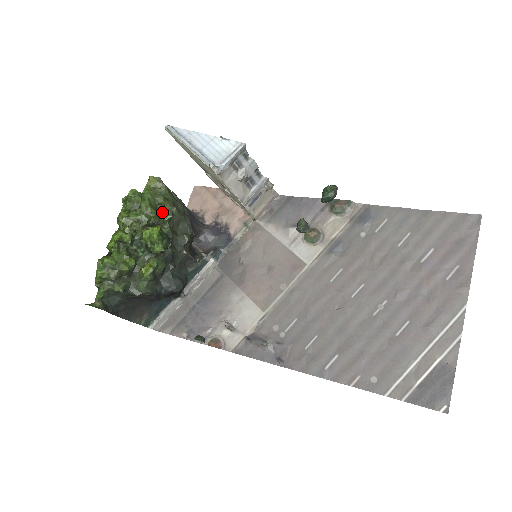
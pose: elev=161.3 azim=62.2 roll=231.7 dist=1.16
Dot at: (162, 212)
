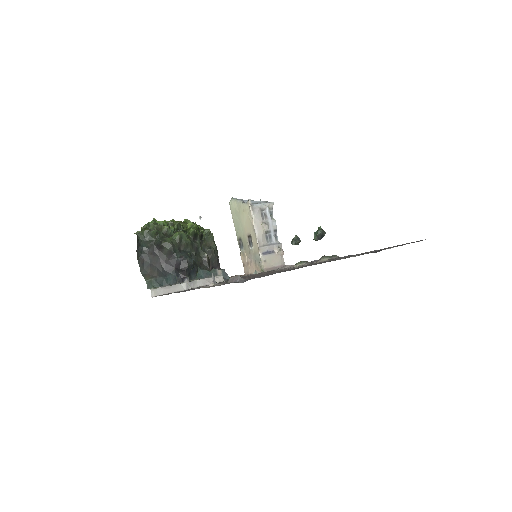
Dot at: occluded
